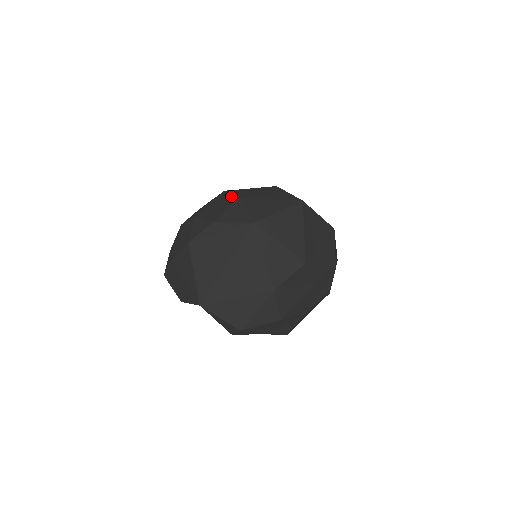
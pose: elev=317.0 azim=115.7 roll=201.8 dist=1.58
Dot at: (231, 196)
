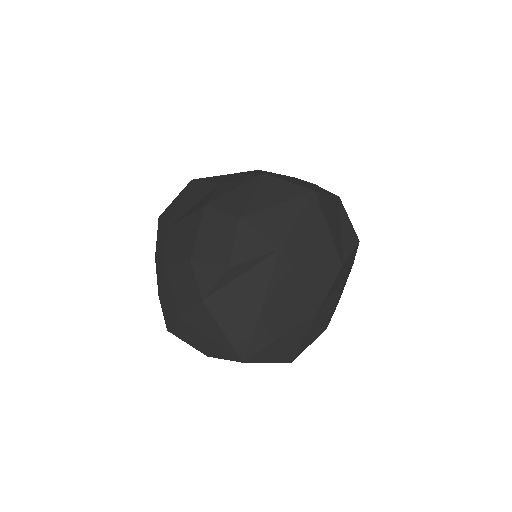
Dot at: (225, 215)
